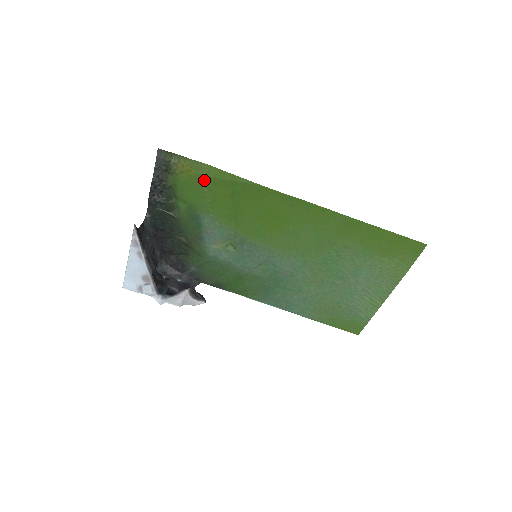
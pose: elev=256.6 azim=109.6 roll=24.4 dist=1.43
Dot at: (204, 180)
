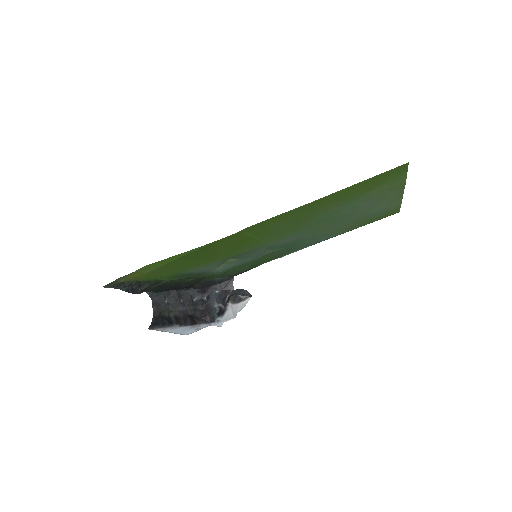
Dot at: (159, 270)
